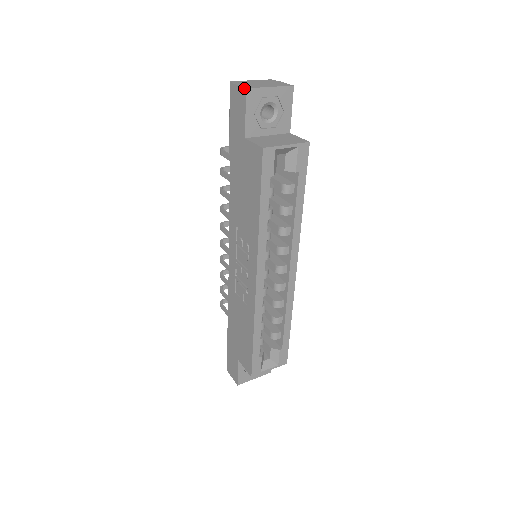
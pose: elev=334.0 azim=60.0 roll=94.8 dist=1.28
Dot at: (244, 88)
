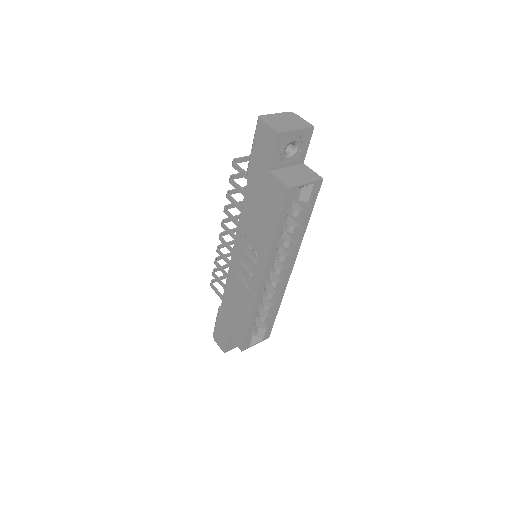
Dot at: (276, 131)
